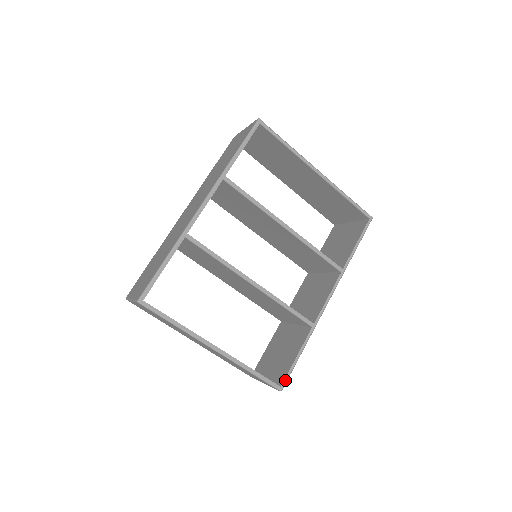
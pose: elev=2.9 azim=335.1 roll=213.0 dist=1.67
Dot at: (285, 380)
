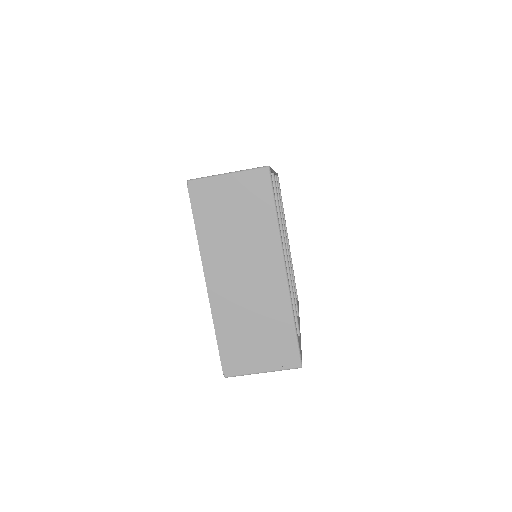
Dot at: occluded
